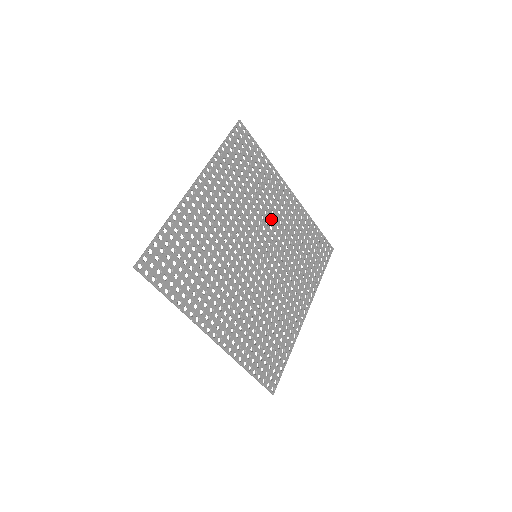
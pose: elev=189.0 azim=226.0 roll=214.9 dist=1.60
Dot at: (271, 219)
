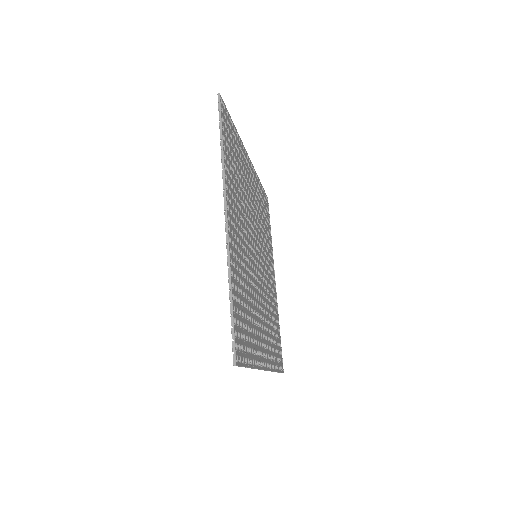
Dot at: (266, 263)
